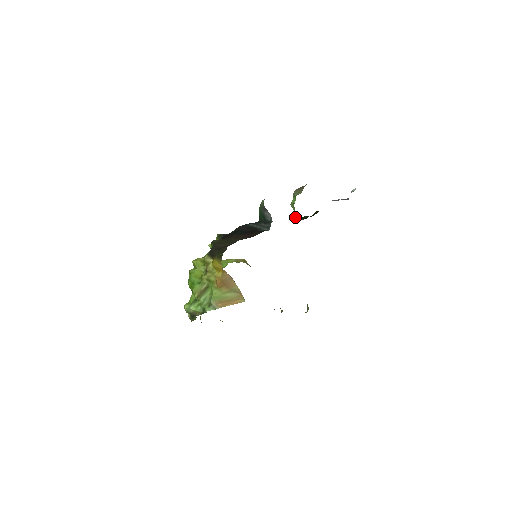
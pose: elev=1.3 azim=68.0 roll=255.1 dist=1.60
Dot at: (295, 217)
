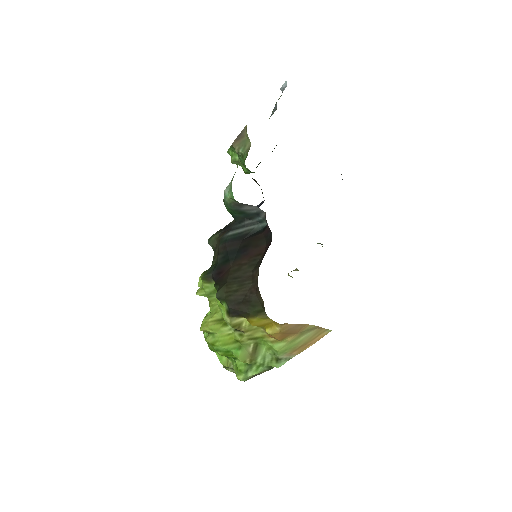
Dot at: occluded
